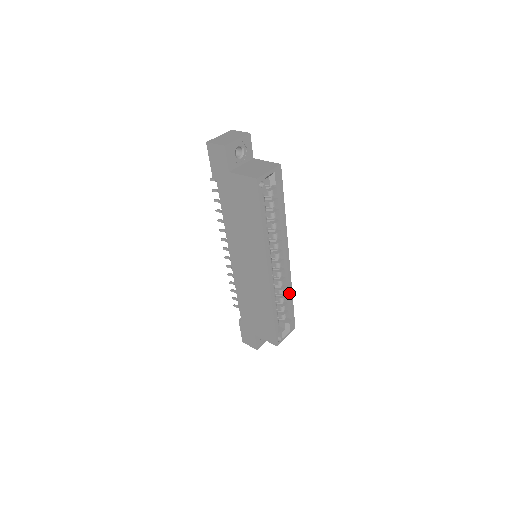
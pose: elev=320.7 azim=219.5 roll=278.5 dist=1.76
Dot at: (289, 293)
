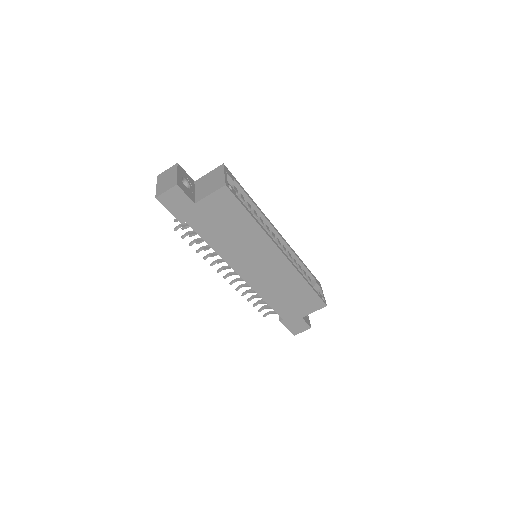
Dot at: (299, 260)
